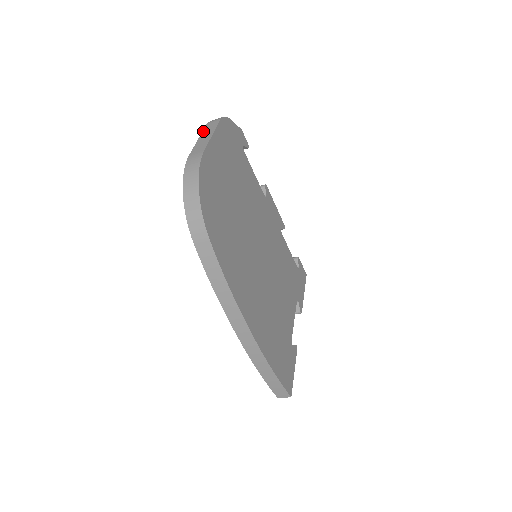
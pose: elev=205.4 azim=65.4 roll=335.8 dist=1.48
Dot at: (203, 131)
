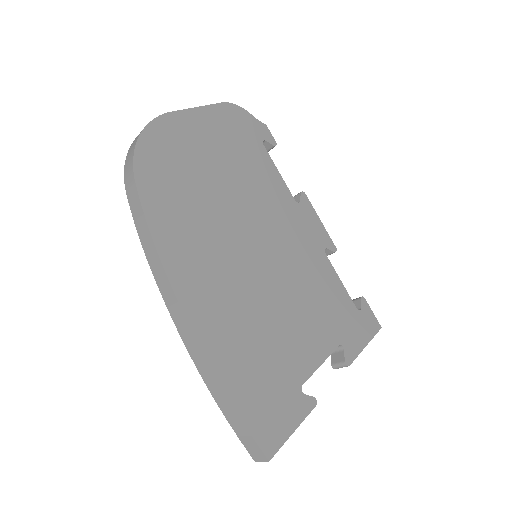
Dot at: occluded
